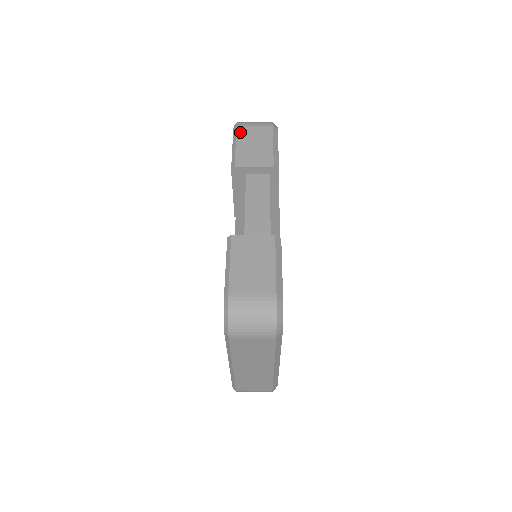
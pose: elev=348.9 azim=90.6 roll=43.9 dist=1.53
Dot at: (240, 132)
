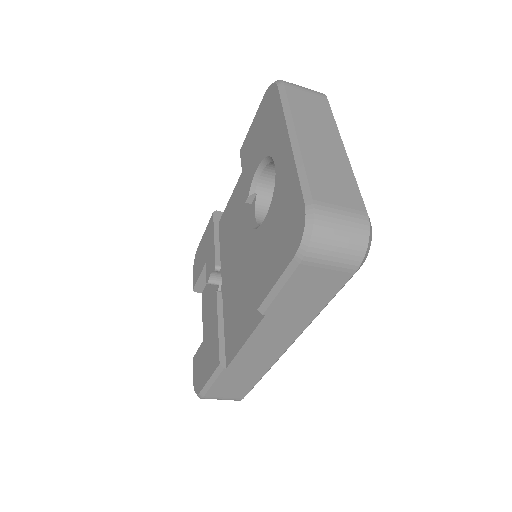
Dot at: occluded
